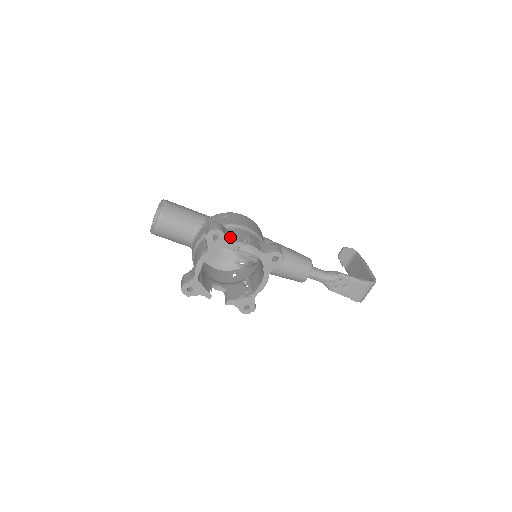
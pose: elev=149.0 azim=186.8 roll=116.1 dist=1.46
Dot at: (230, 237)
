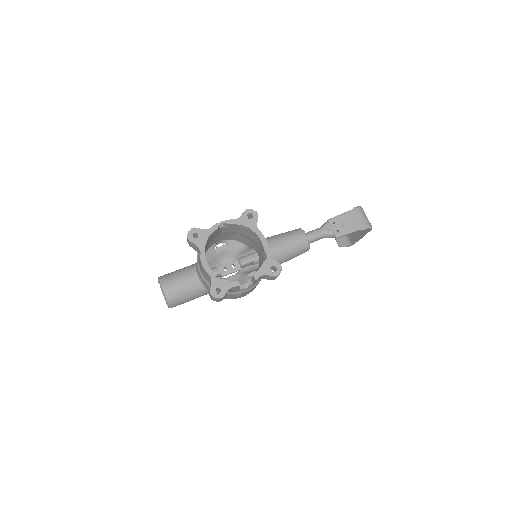
Dot at: occluded
